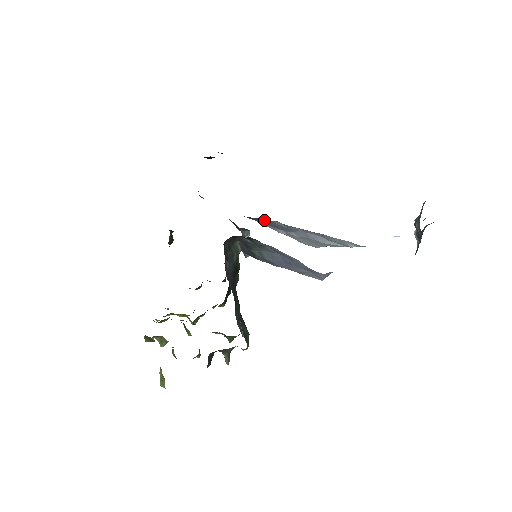
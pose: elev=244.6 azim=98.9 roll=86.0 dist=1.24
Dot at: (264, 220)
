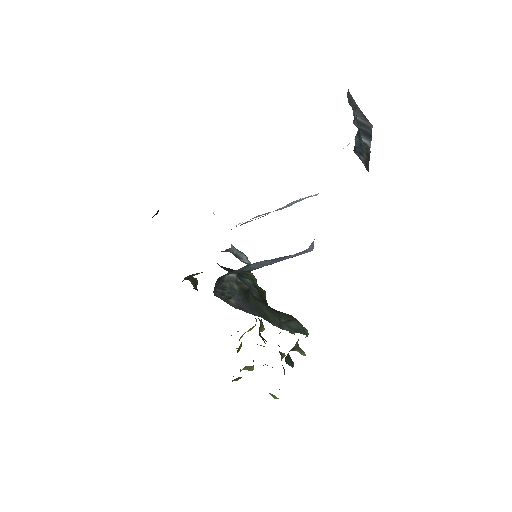
Dot at: occluded
